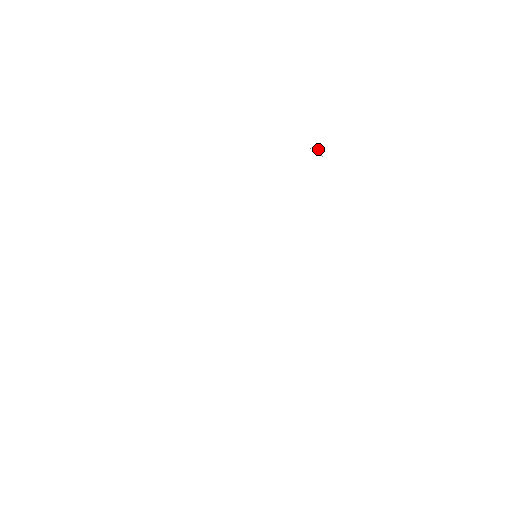
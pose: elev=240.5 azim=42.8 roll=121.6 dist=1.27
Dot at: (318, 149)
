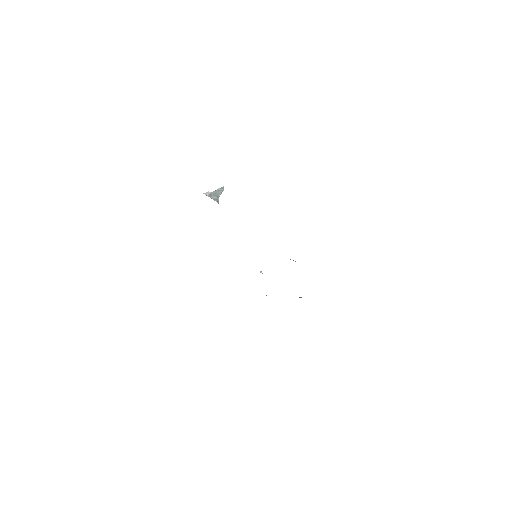
Dot at: (218, 194)
